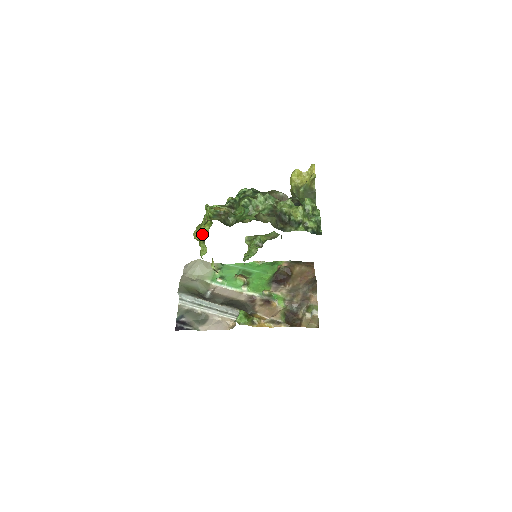
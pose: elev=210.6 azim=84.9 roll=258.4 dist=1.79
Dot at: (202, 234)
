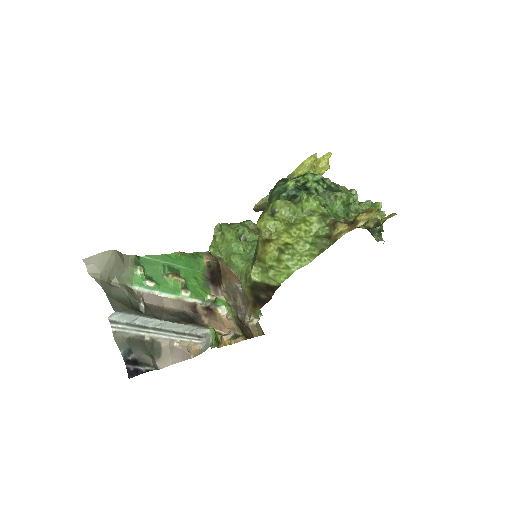
Dot at: (300, 236)
